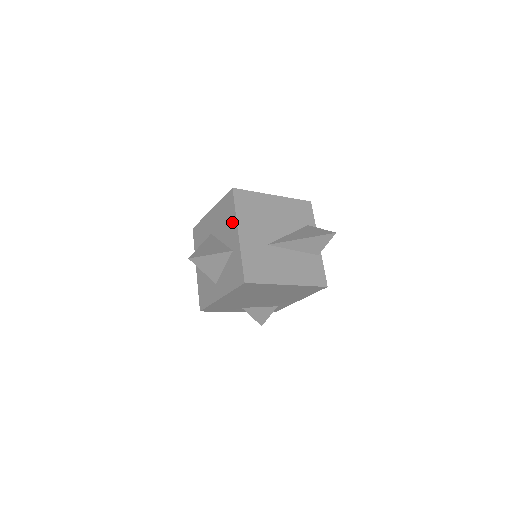
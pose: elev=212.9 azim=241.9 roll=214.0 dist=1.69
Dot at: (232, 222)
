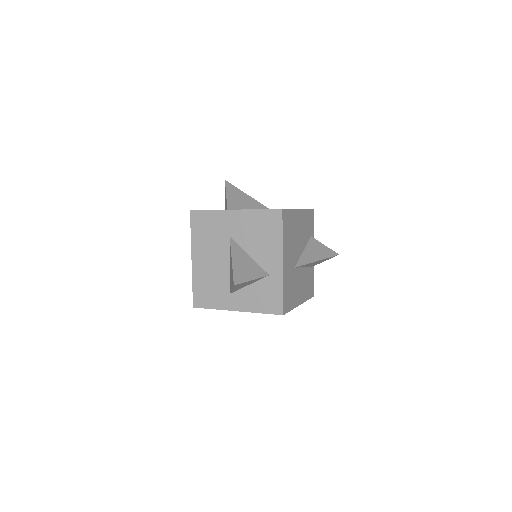
Dot at: (274, 246)
